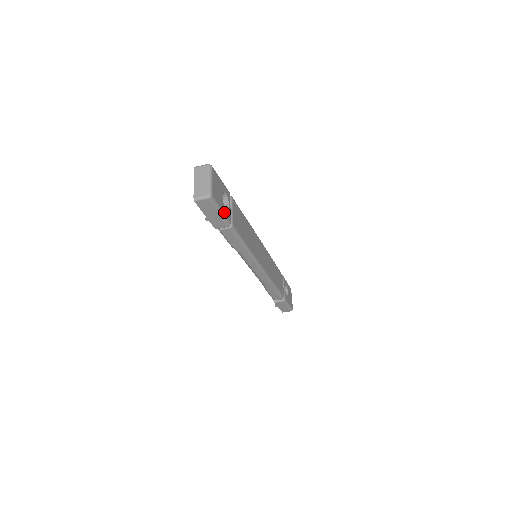
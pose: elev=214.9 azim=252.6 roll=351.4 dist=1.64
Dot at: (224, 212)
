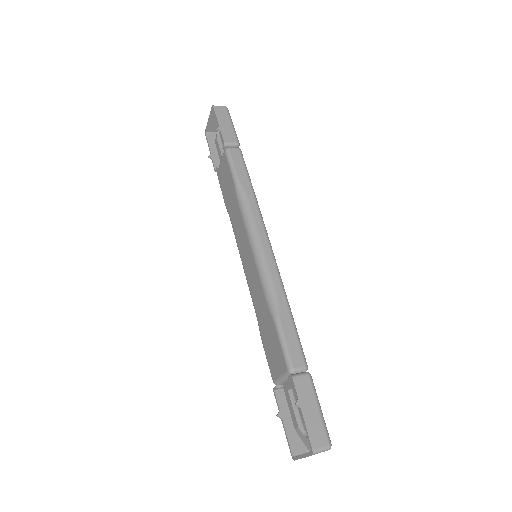
Dot at: occluded
